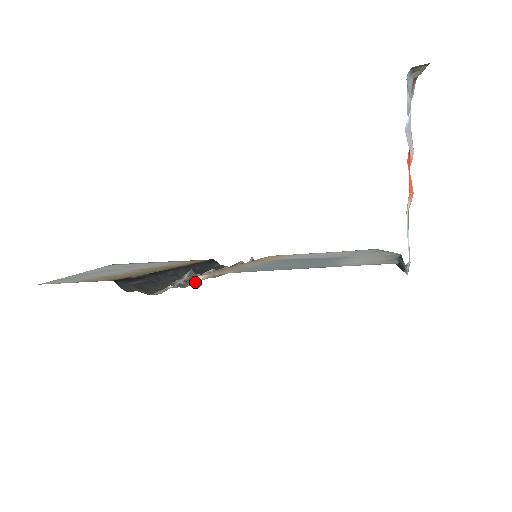
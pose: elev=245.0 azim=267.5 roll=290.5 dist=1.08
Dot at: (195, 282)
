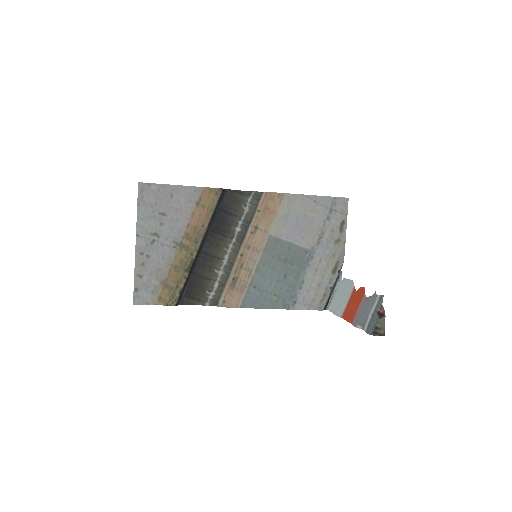
Dot at: (219, 300)
